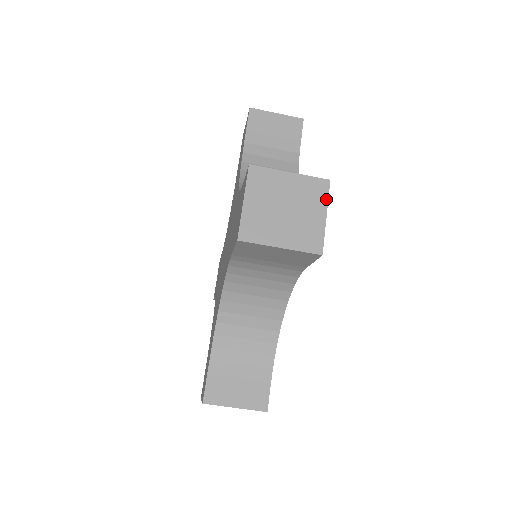
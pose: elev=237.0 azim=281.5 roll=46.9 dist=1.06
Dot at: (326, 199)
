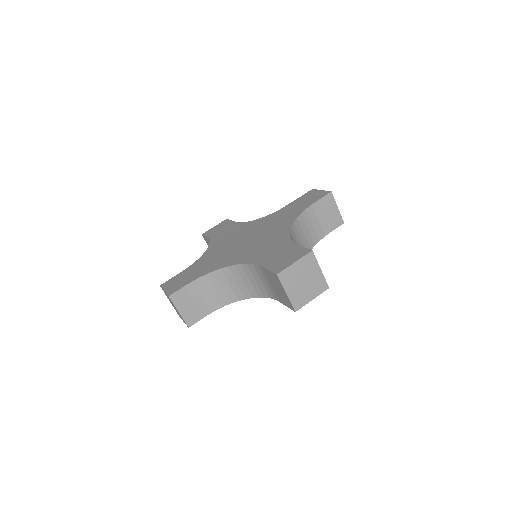
Dot at: (320, 293)
